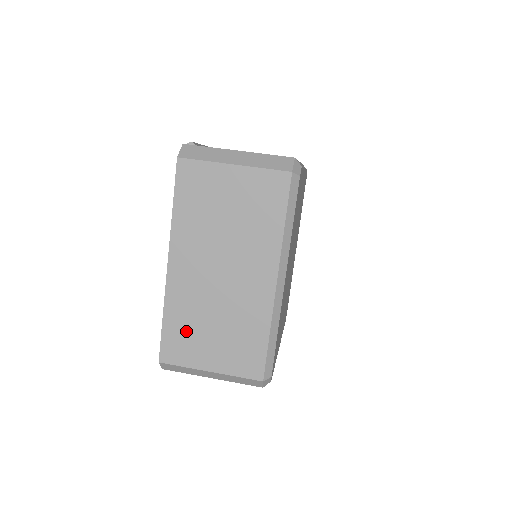
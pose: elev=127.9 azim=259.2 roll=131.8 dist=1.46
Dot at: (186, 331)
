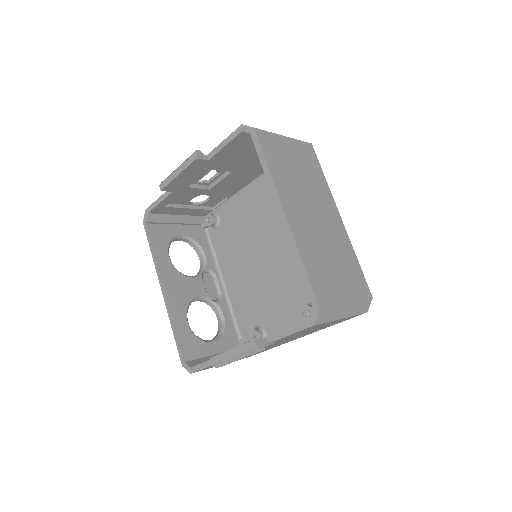
Dot at: (320, 270)
